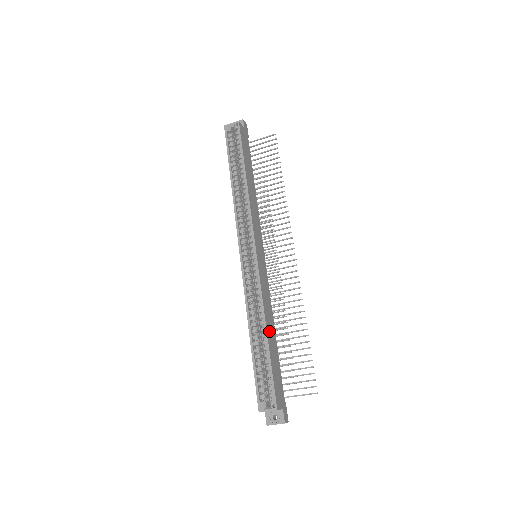
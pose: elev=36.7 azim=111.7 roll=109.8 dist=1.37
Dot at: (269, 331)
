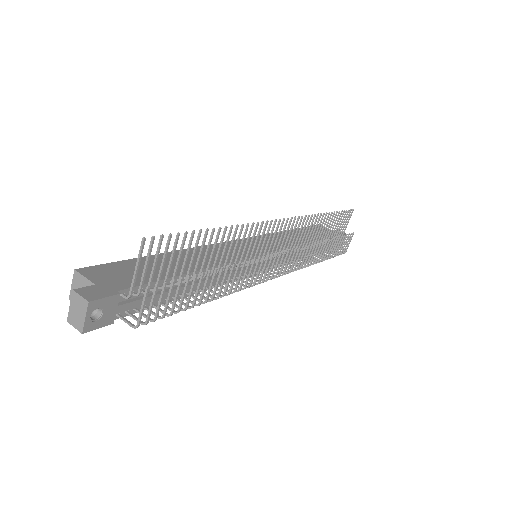
Dot at: occluded
